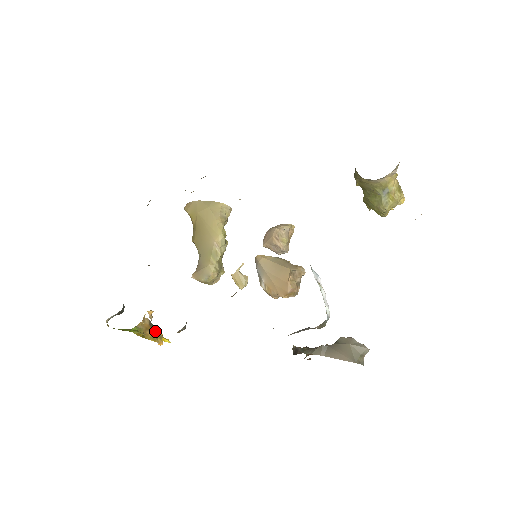
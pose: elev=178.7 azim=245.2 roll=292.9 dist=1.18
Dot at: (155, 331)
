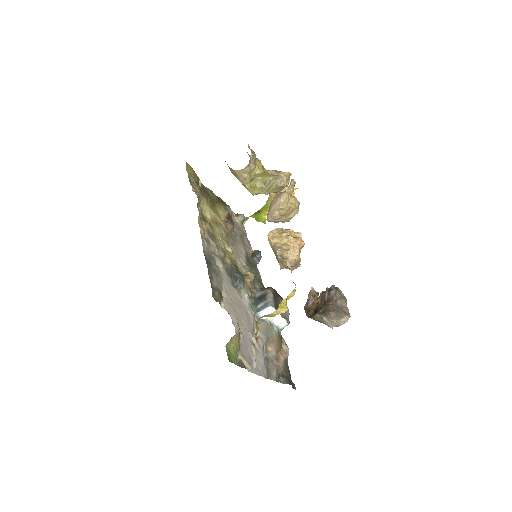
Dot at: occluded
